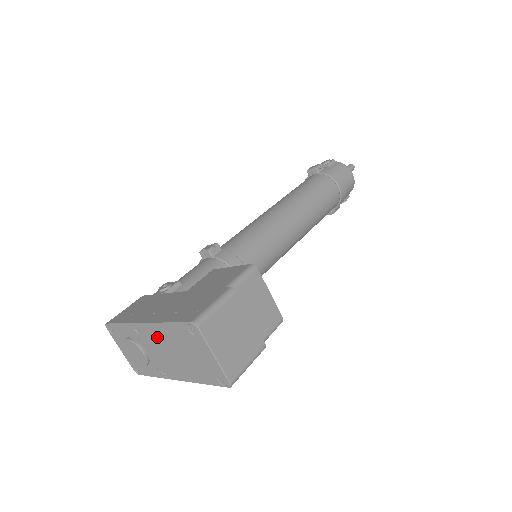
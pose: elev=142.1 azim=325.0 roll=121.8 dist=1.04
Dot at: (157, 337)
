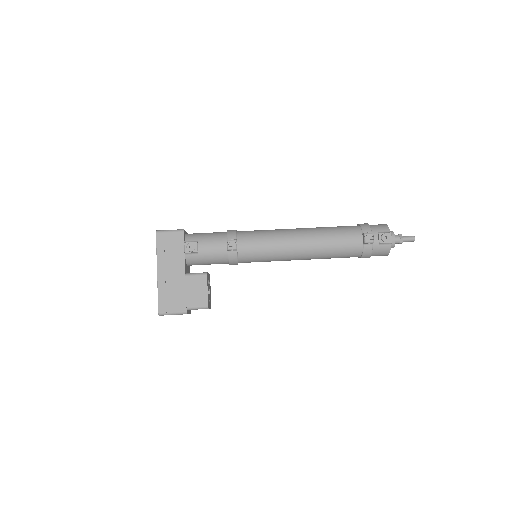
Dot at: occluded
